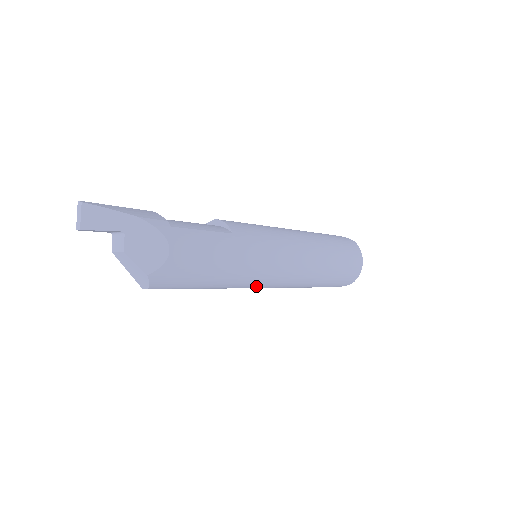
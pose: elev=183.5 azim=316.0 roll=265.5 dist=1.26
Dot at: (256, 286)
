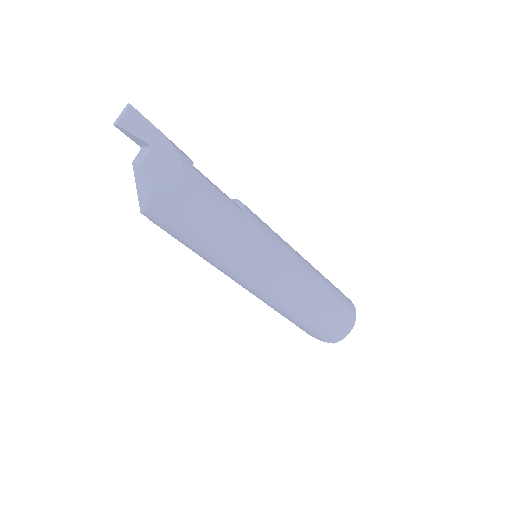
Dot at: (243, 280)
